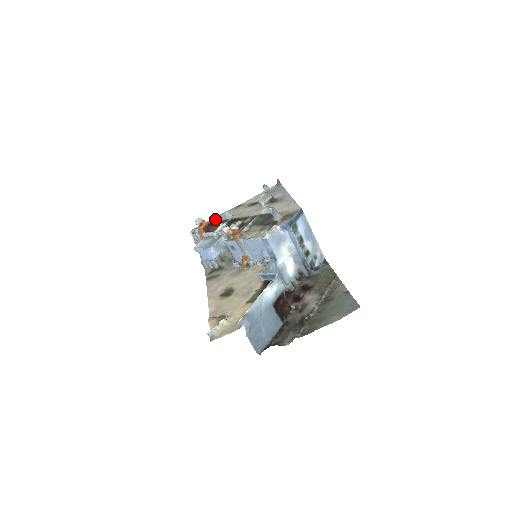
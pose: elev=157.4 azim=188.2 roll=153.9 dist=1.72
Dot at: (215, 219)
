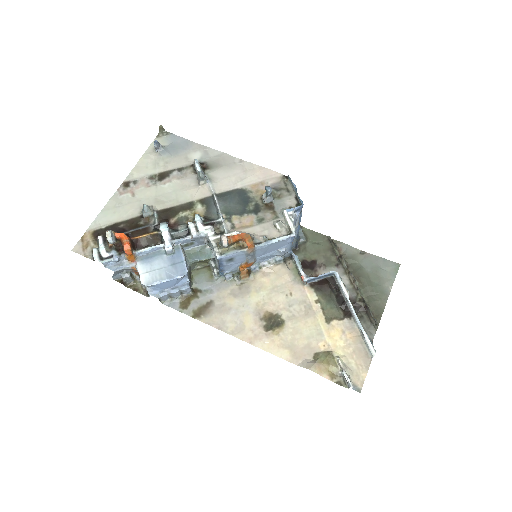
Dot at: (107, 219)
